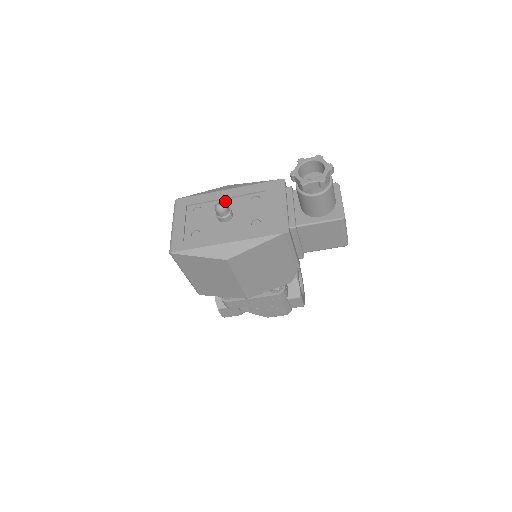
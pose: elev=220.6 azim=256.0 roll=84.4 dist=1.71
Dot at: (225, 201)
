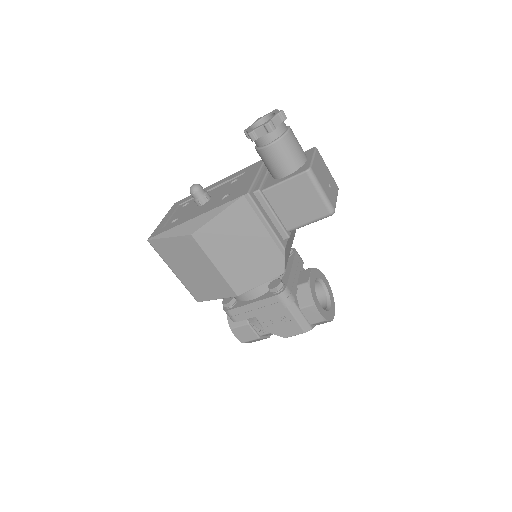
Dot at: (210, 191)
